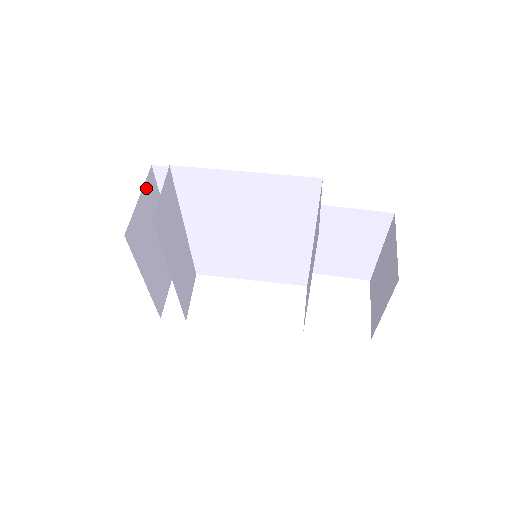
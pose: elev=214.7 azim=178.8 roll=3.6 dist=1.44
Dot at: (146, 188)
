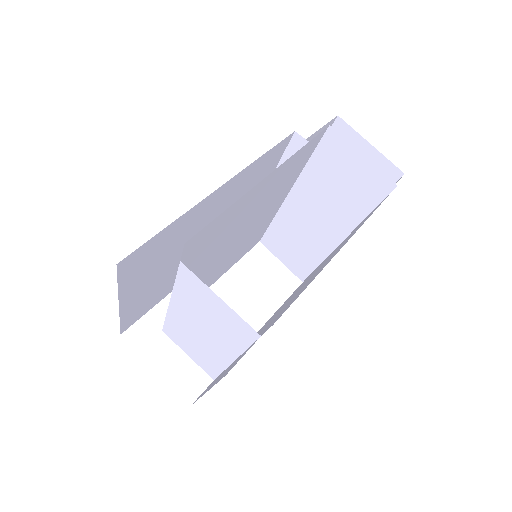
Dot at: occluded
